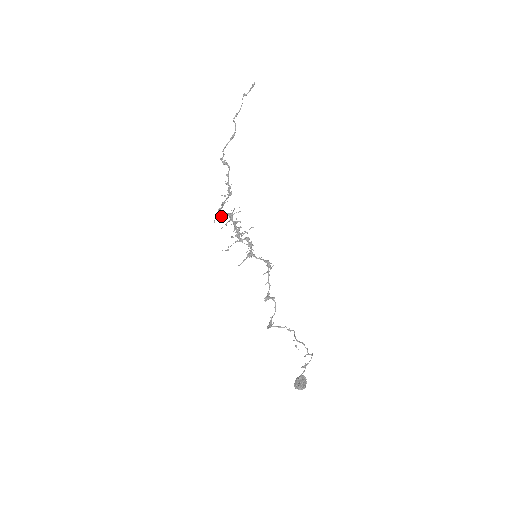
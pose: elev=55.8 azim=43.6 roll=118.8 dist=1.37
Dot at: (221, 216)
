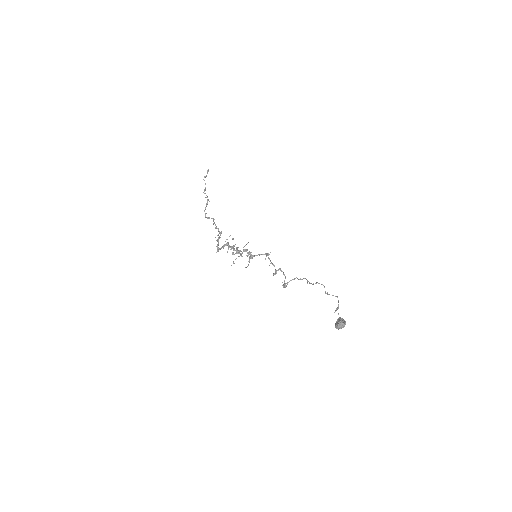
Dot at: (220, 248)
